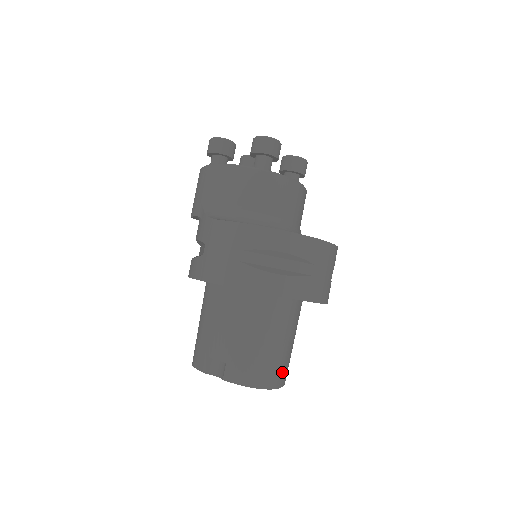
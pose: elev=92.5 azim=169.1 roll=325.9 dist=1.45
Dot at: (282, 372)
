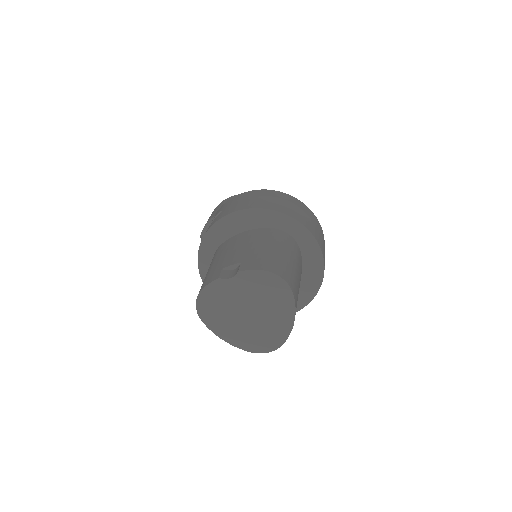
Dot at: (294, 284)
